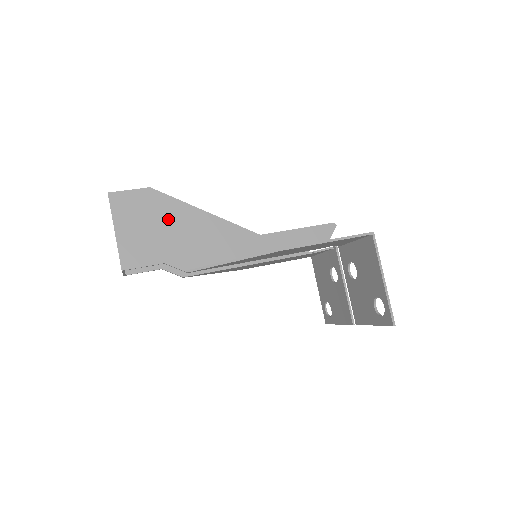
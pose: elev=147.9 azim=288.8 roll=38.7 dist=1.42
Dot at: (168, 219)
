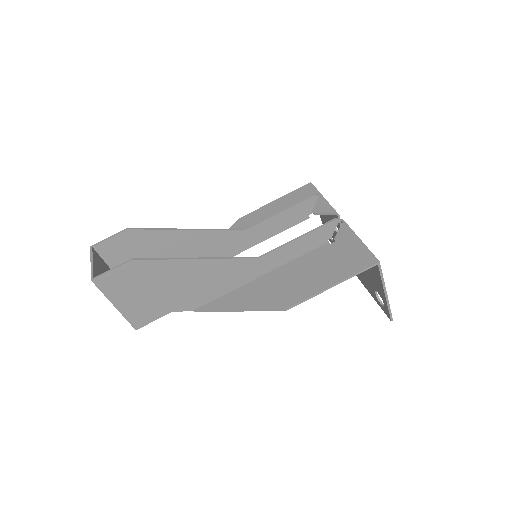
Dot at: (162, 279)
